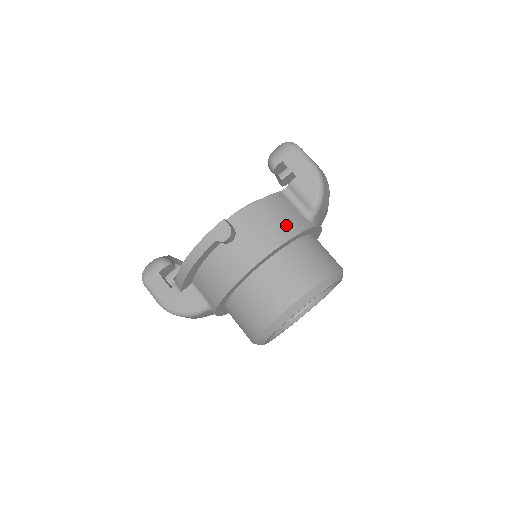
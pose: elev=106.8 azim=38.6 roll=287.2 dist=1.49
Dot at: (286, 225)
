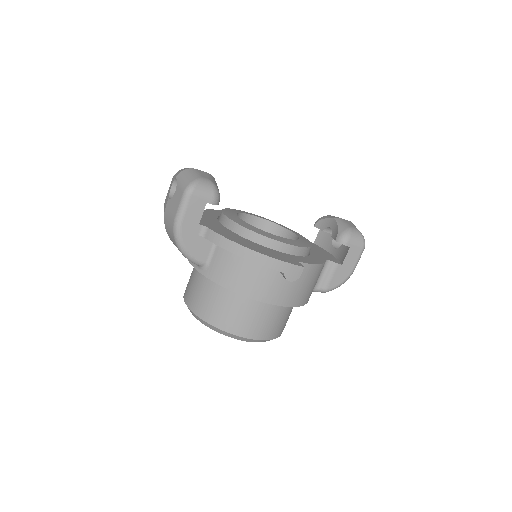
Dot at: (309, 294)
